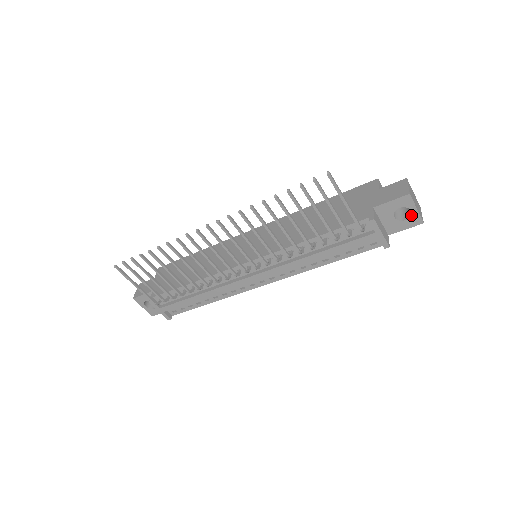
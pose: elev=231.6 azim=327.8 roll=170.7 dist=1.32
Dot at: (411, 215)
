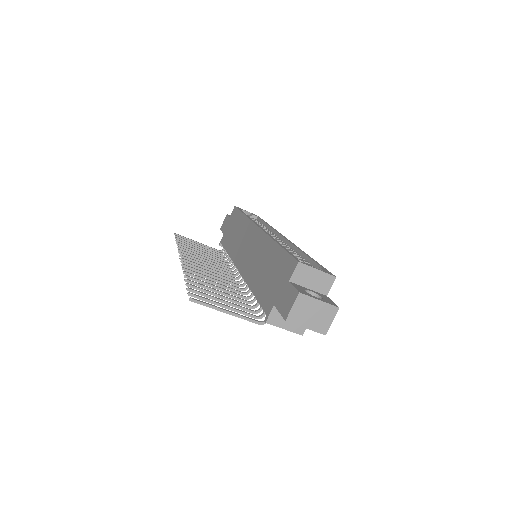
Dot at: occluded
